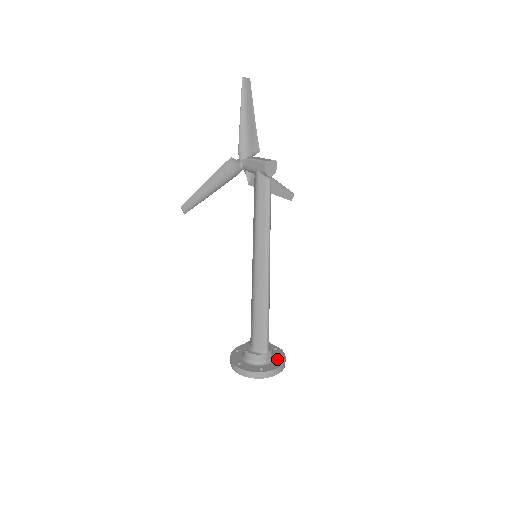
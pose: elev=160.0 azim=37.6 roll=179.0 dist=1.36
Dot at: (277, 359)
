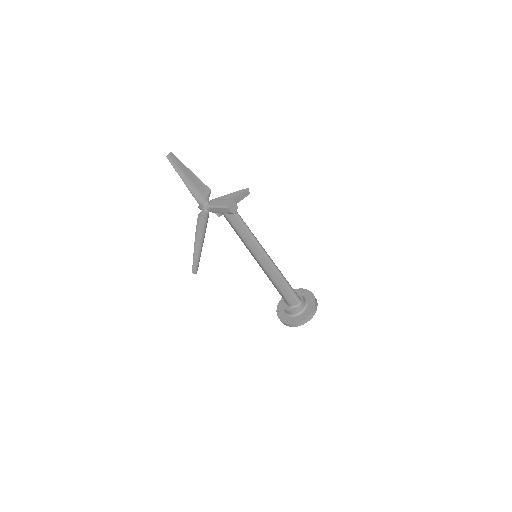
Dot at: (309, 300)
